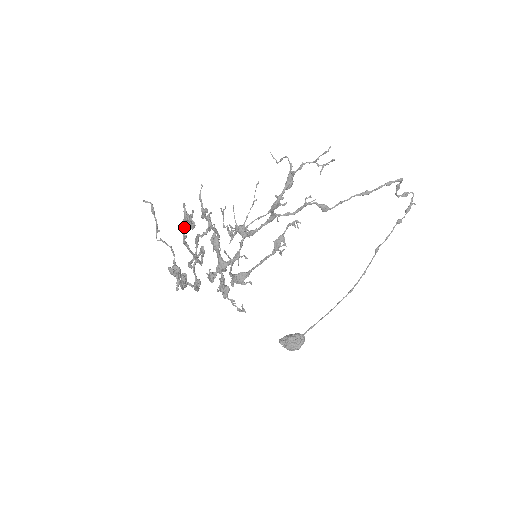
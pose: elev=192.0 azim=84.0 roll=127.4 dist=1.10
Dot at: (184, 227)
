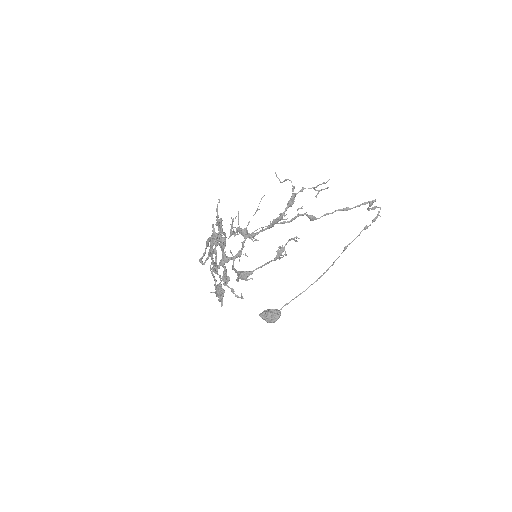
Dot at: (213, 244)
